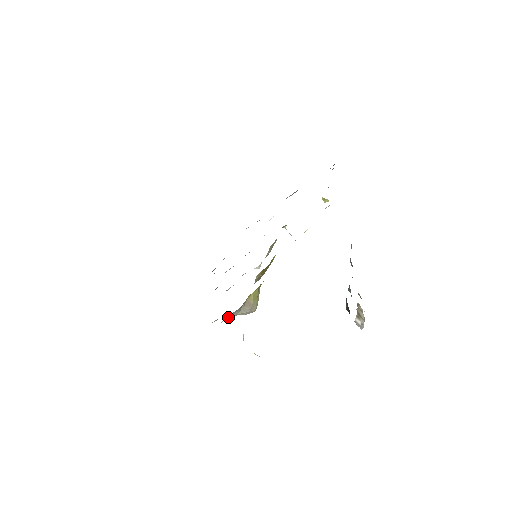
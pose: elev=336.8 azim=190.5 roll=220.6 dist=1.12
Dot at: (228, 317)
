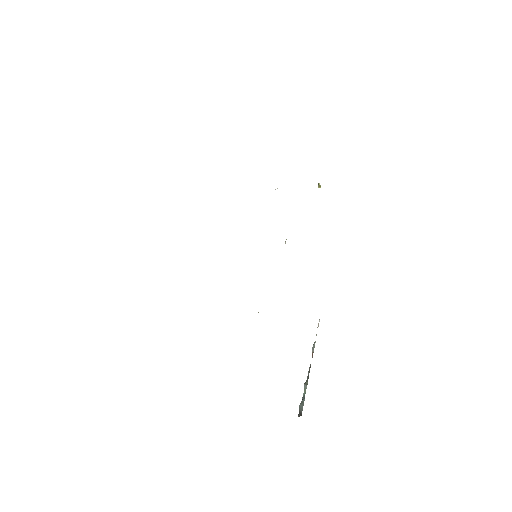
Dot at: occluded
